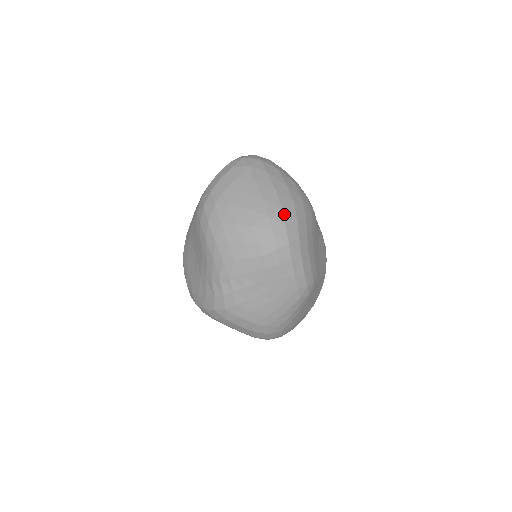
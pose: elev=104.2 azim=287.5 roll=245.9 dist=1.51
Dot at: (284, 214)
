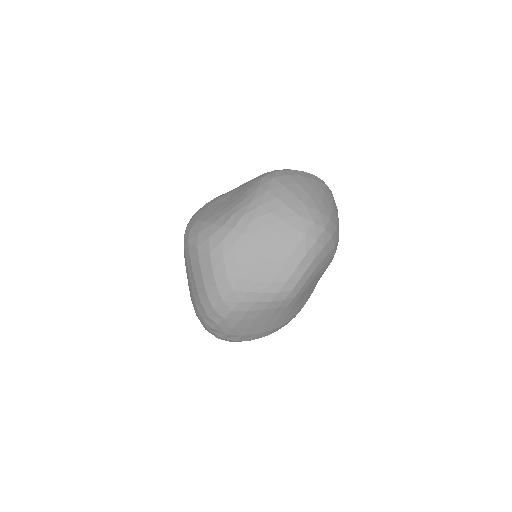
Dot at: (329, 223)
